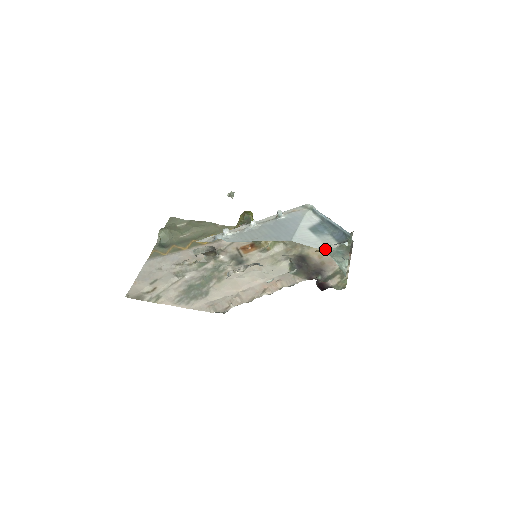
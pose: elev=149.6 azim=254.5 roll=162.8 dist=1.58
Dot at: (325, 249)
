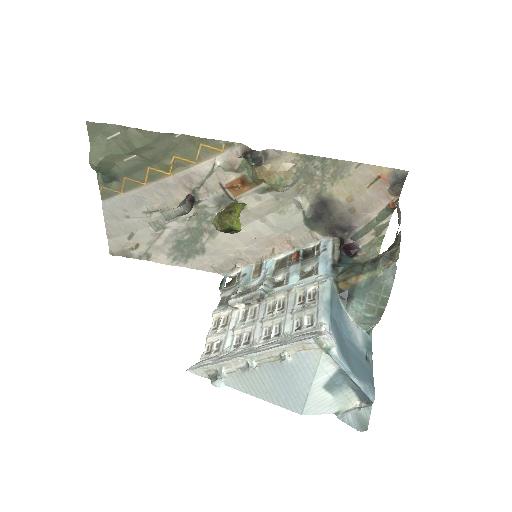
Dot at: (350, 305)
